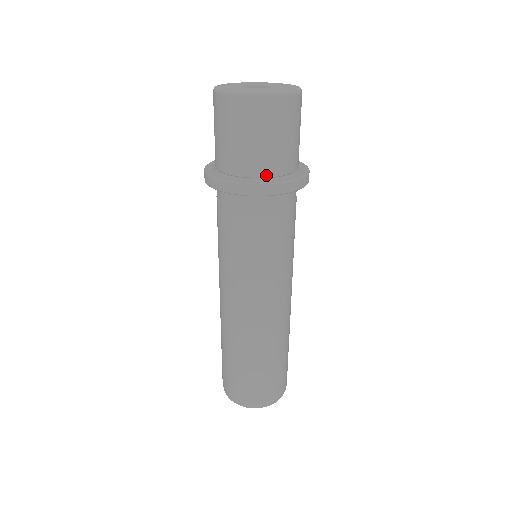
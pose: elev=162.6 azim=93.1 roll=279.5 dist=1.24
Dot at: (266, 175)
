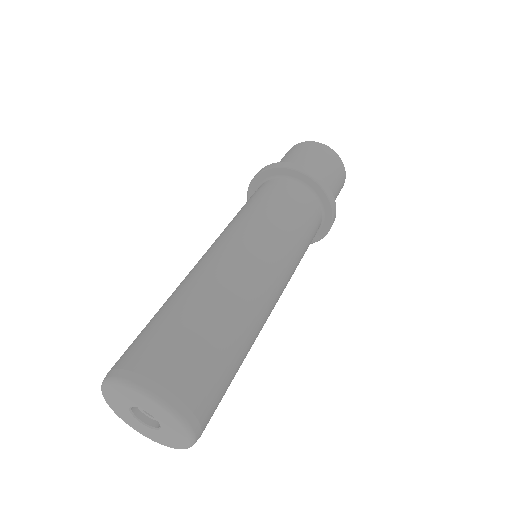
Dot at: occluded
